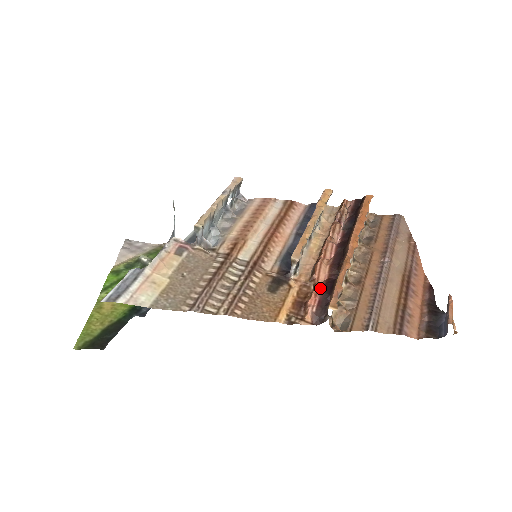
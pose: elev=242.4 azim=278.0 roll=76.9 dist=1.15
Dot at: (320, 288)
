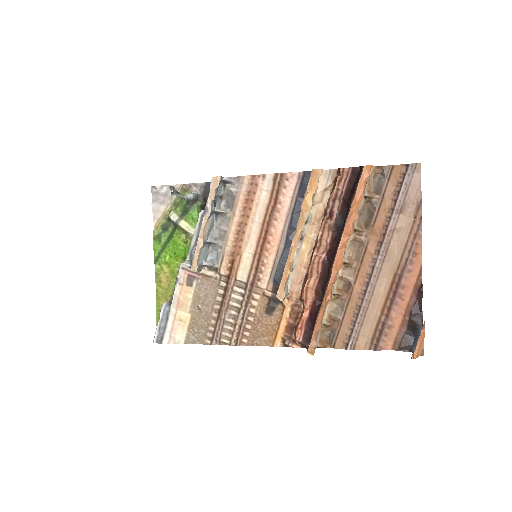
Dot at: (305, 318)
